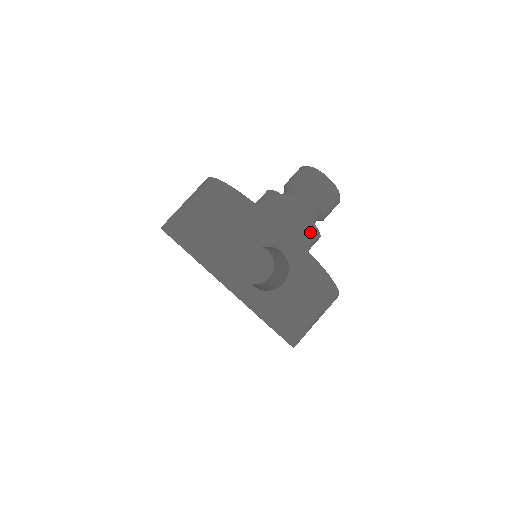
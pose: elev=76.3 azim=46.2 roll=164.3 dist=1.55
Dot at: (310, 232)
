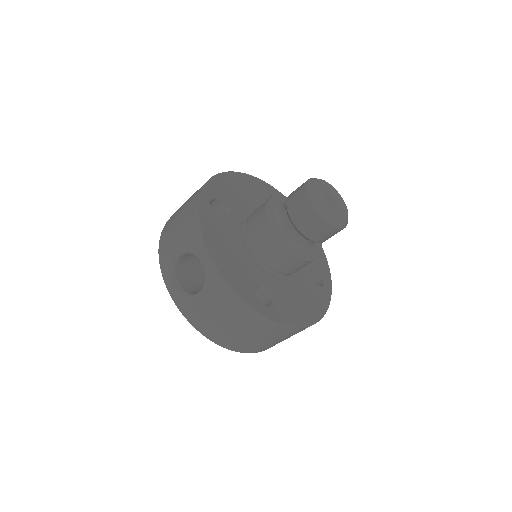
Dot at: (280, 252)
